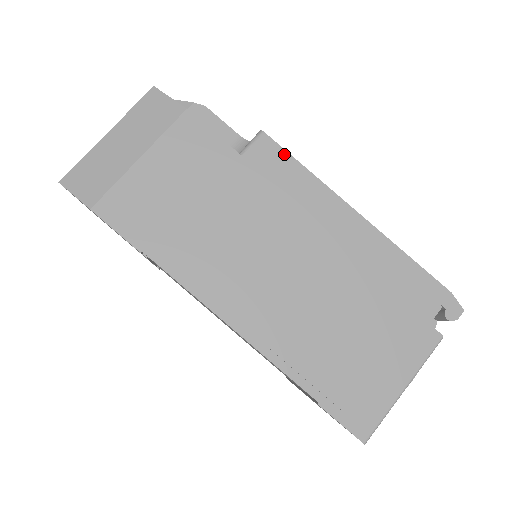
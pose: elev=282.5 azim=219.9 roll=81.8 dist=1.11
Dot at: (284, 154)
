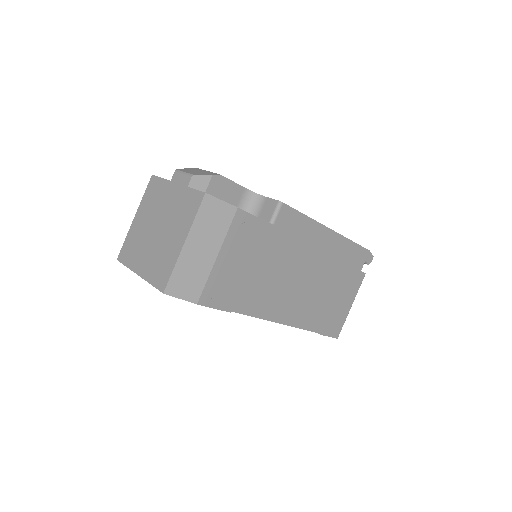
Dot at: (295, 212)
